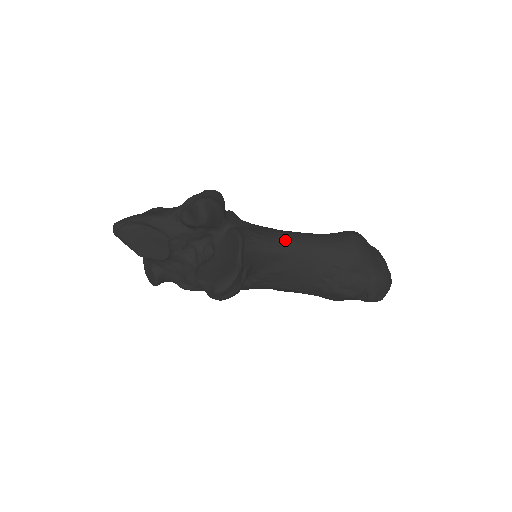
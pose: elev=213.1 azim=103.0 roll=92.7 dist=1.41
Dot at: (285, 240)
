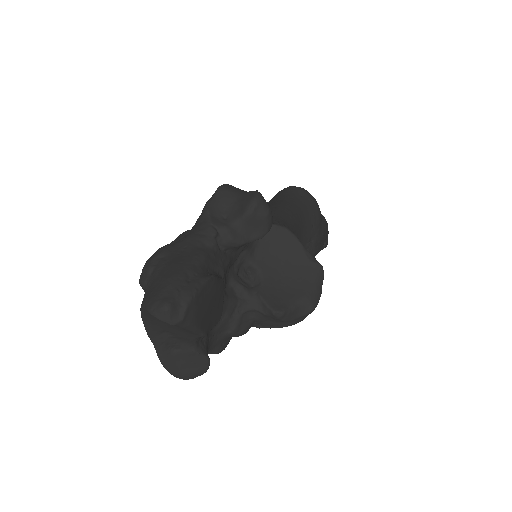
Dot at: (286, 217)
